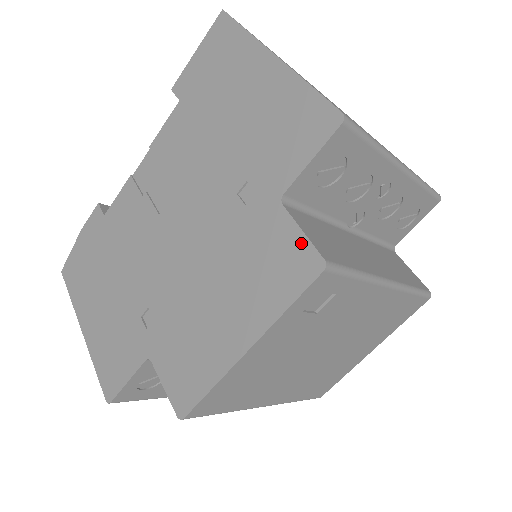
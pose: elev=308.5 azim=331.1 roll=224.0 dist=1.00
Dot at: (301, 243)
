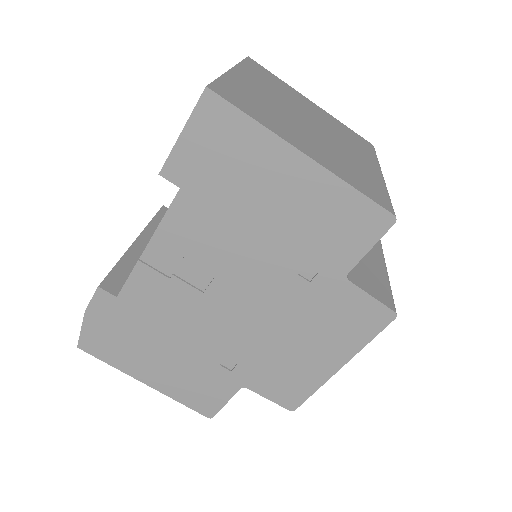
Dot at: (373, 304)
